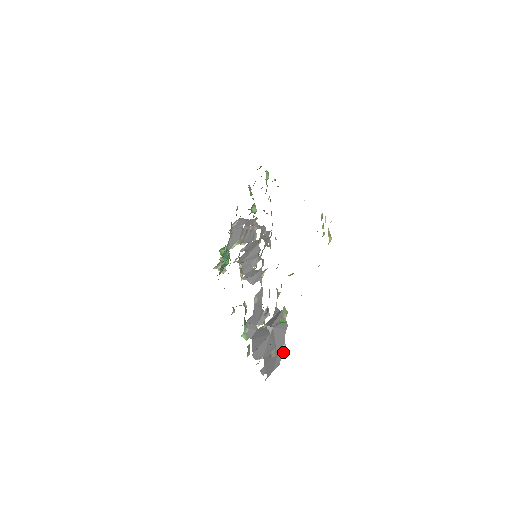
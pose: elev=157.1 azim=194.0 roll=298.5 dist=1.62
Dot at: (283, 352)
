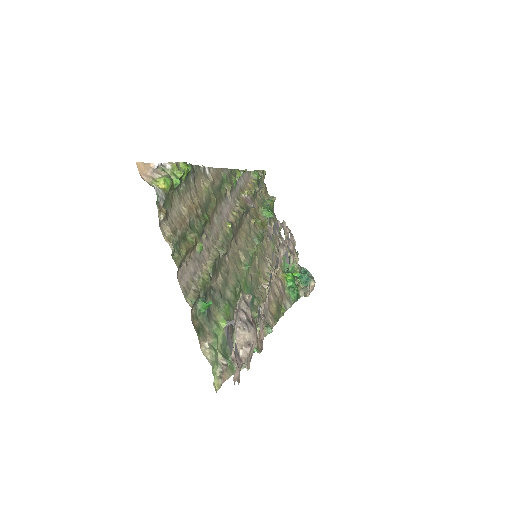
Dot at: (235, 341)
